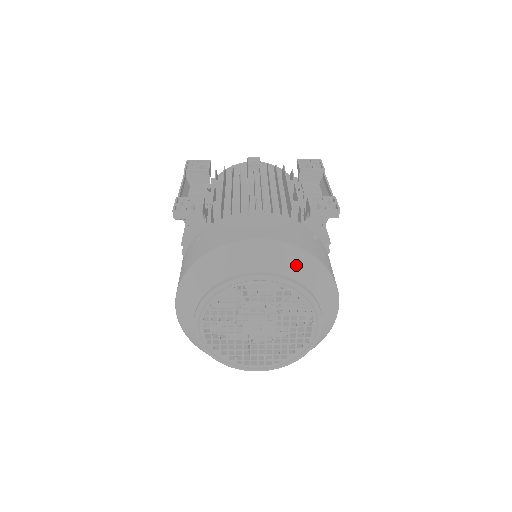
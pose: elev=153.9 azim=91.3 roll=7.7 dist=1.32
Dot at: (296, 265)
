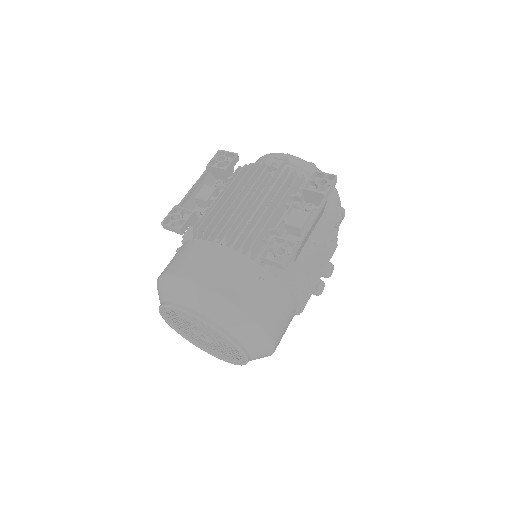
Dot at: (218, 311)
